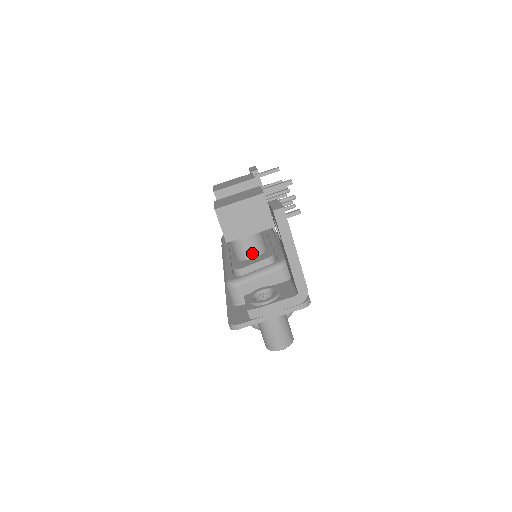
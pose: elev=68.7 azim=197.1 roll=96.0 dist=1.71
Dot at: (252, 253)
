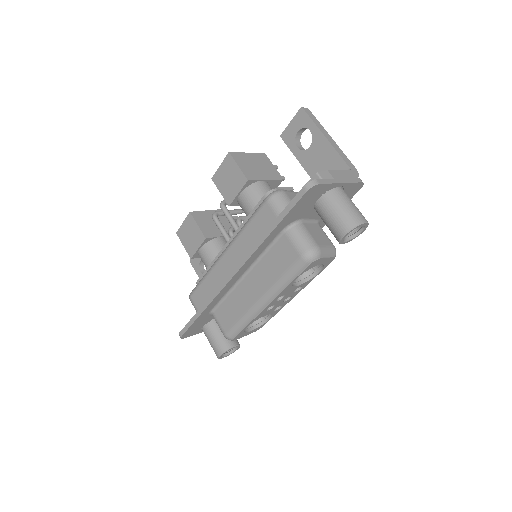
Dot at: occluded
